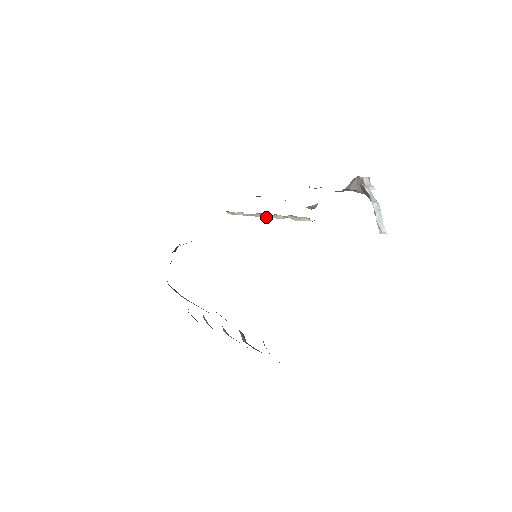
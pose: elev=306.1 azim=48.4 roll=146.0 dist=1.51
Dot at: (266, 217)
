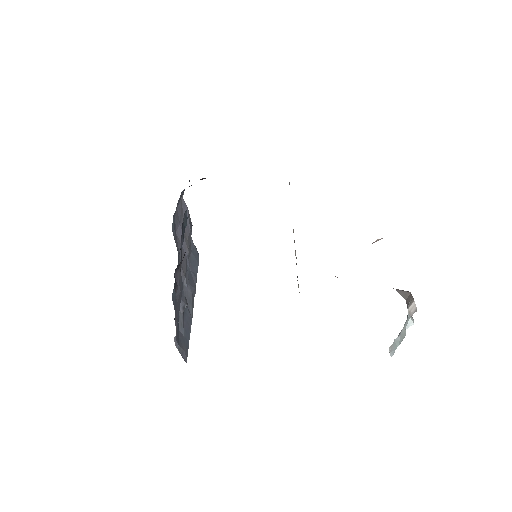
Dot at: occluded
